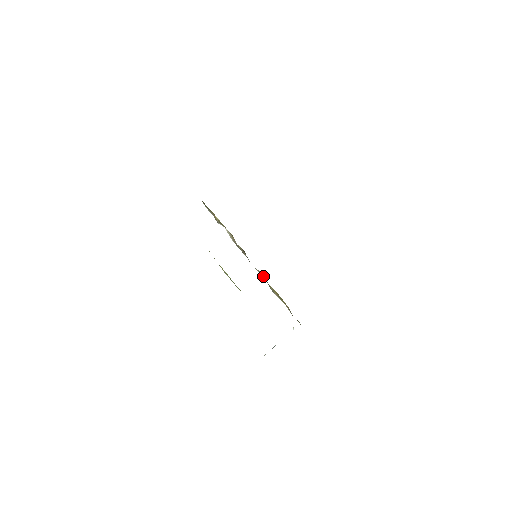
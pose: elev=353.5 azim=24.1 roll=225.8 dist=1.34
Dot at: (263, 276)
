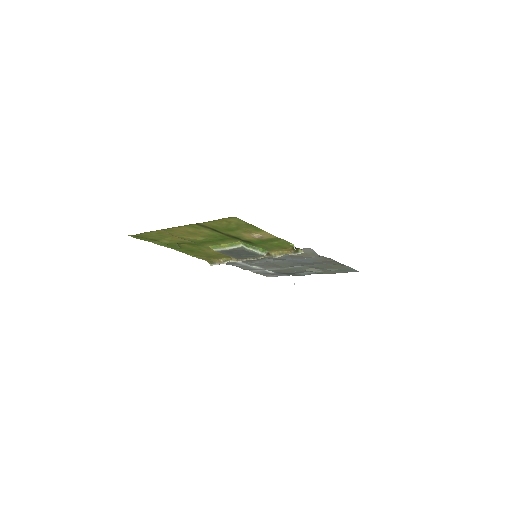
Dot at: occluded
